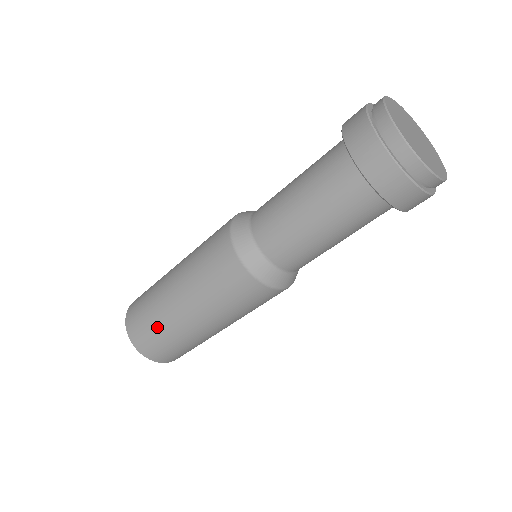
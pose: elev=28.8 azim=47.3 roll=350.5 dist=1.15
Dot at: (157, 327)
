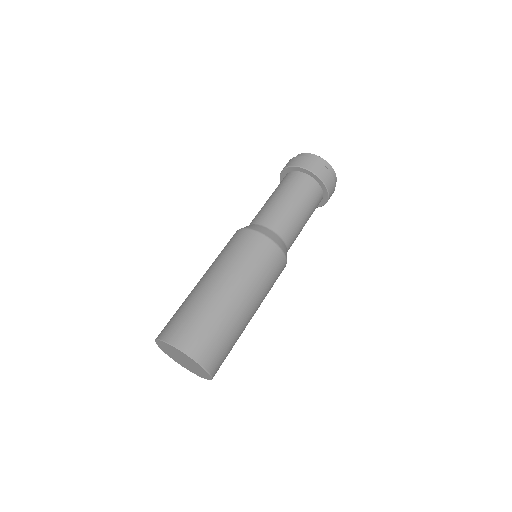
Dot at: (203, 315)
